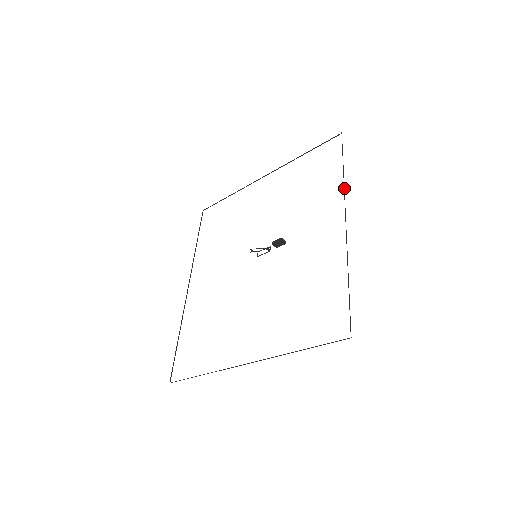
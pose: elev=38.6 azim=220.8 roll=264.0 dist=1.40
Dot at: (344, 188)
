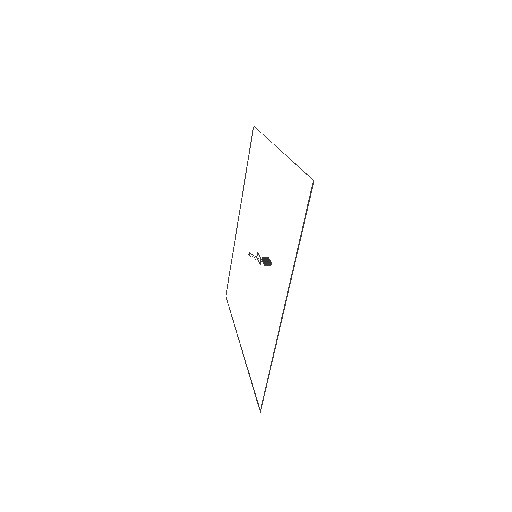
Dot at: (292, 274)
